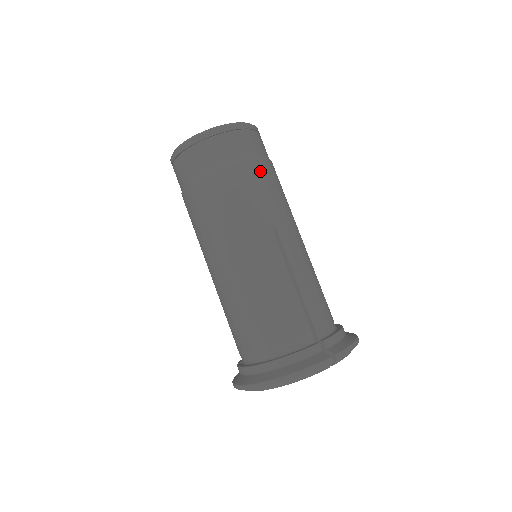
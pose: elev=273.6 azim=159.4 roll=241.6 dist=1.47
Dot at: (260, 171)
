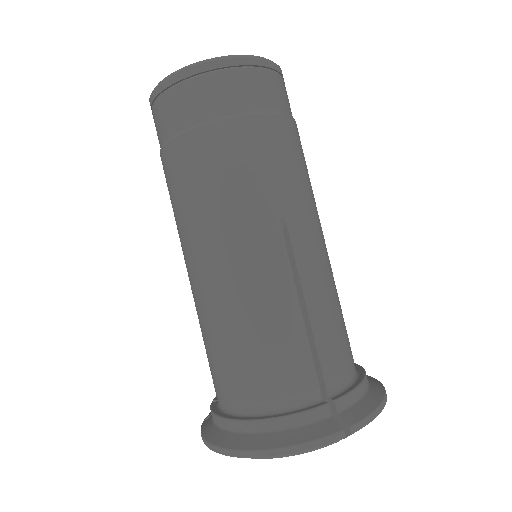
Dot at: (274, 134)
